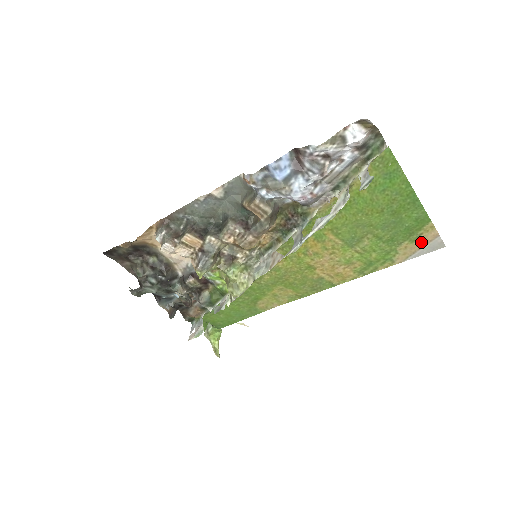
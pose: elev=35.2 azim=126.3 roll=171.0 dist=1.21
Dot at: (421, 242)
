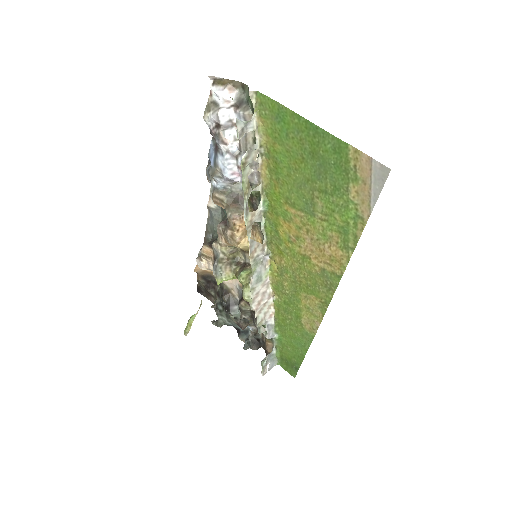
Dot at: (364, 177)
